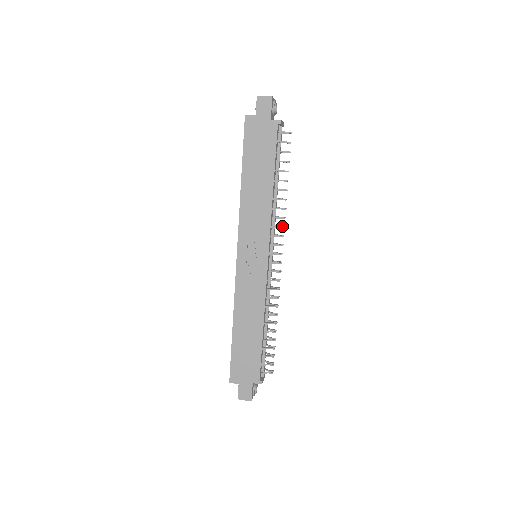
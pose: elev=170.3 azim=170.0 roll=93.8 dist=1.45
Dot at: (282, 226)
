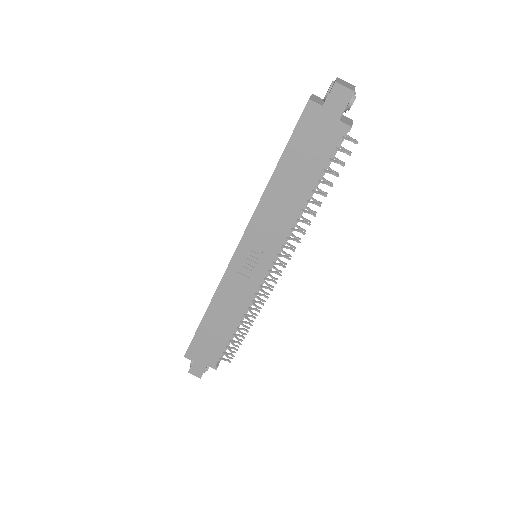
Dot at: (298, 240)
